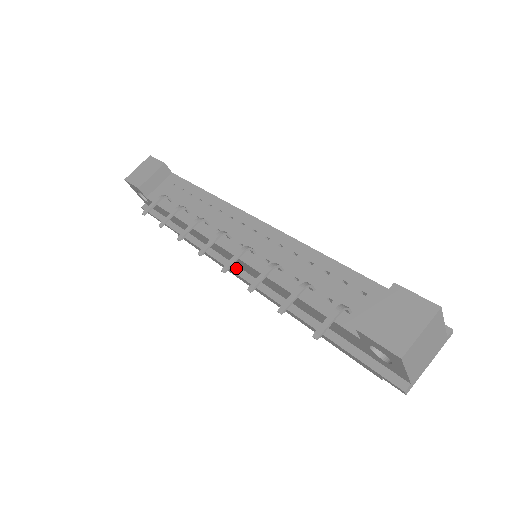
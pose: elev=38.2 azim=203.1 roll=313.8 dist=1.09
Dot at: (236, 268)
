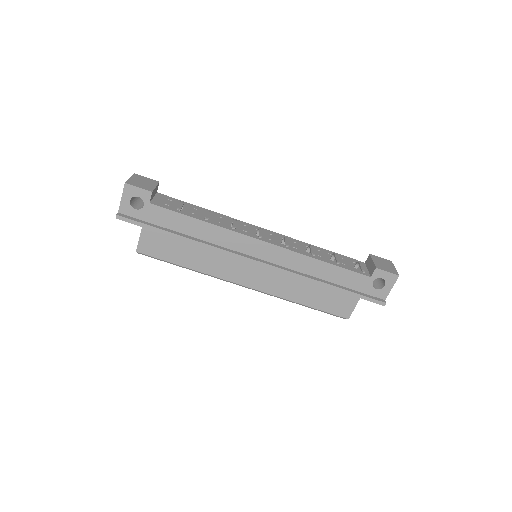
Dot at: (256, 259)
